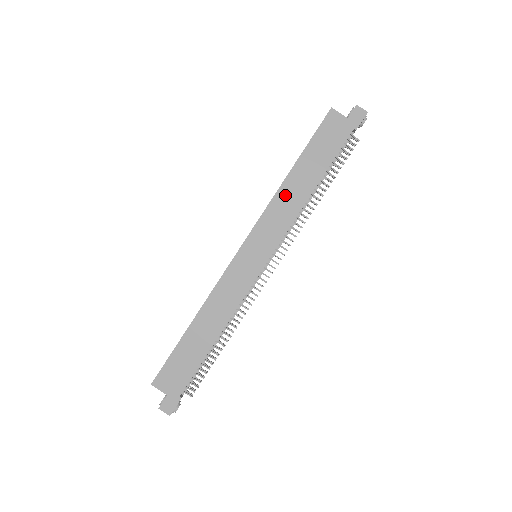
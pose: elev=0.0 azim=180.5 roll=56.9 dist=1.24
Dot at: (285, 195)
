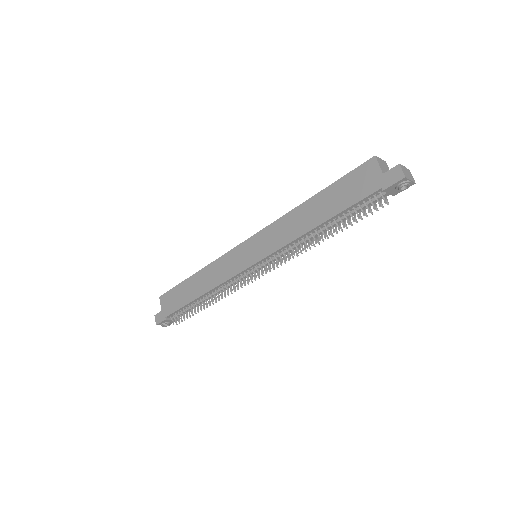
Dot at: (294, 218)
